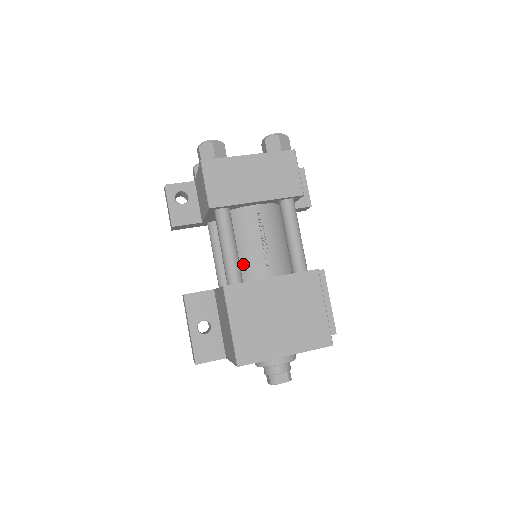
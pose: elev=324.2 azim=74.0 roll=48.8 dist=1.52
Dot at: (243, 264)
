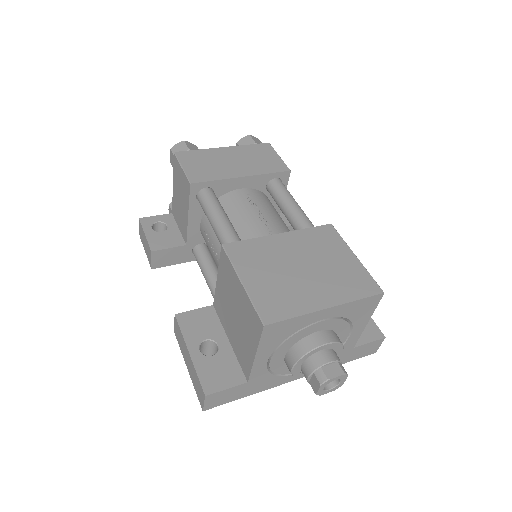
Dot at: occluded
